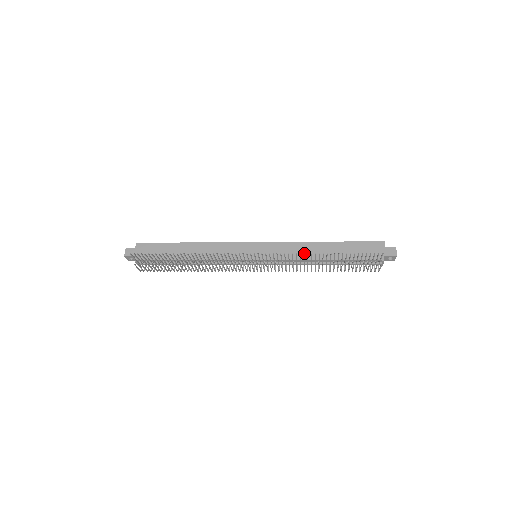
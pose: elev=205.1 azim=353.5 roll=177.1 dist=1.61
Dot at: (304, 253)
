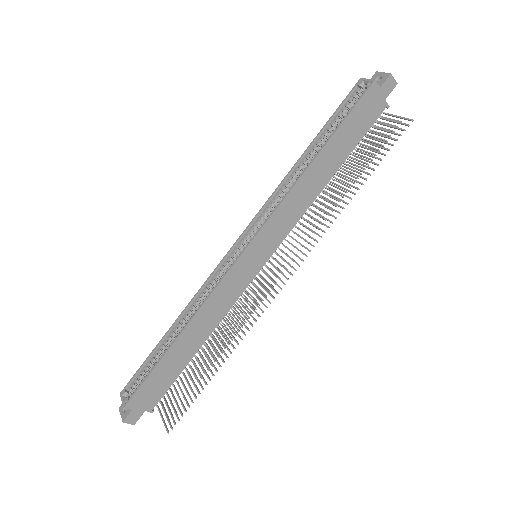
Dot at: (306, 197)
